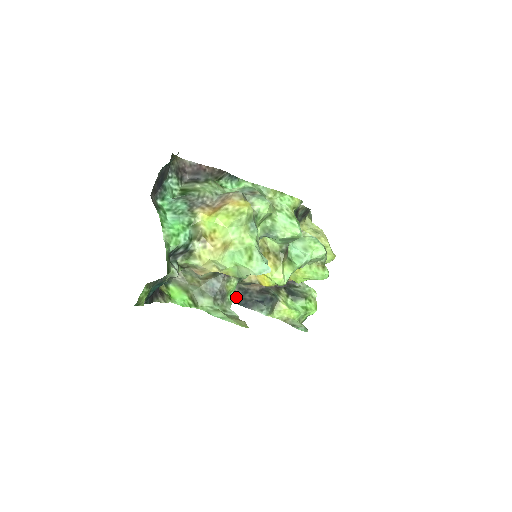
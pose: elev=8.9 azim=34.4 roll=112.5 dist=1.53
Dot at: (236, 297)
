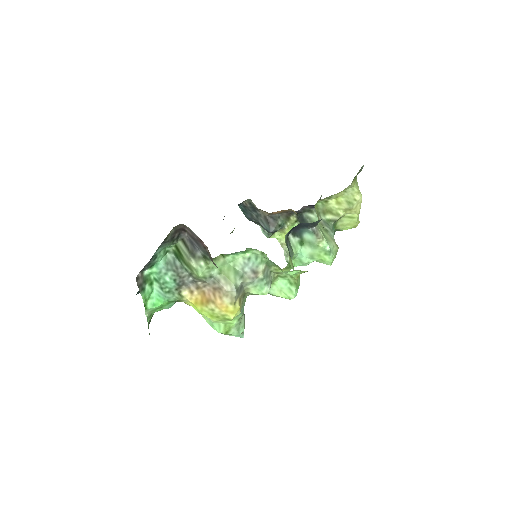
Dot at: (244, 207)
